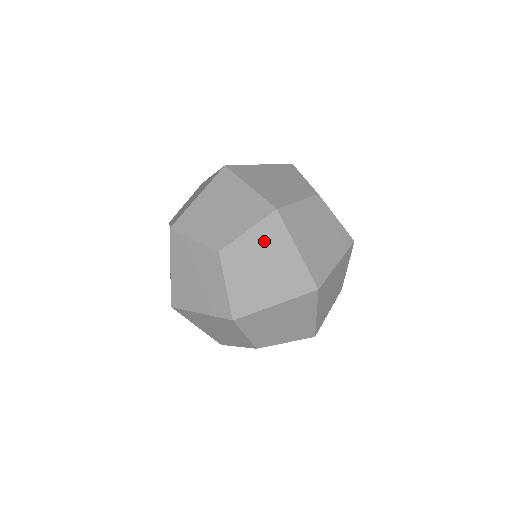
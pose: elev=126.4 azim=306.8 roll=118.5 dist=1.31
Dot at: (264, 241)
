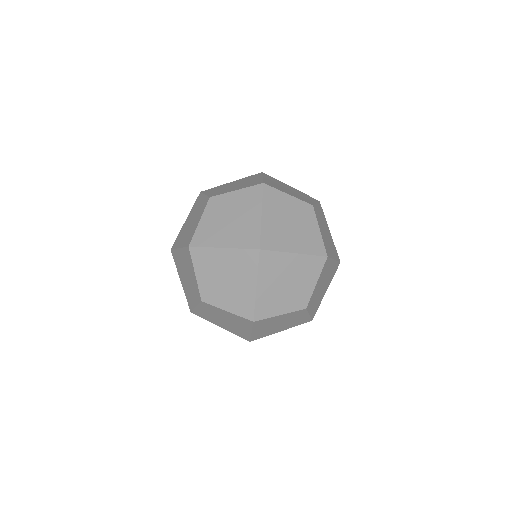
Dot at: (216, 190)
